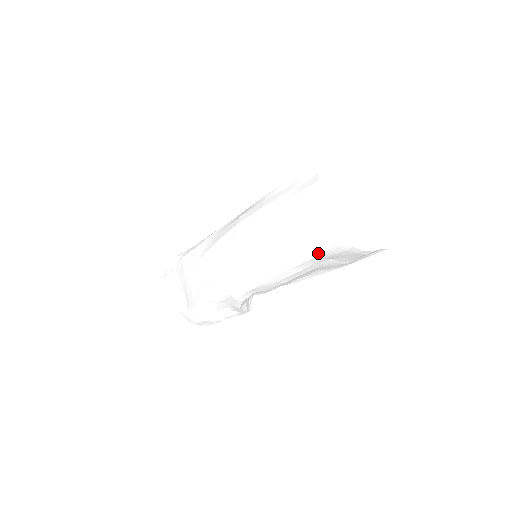
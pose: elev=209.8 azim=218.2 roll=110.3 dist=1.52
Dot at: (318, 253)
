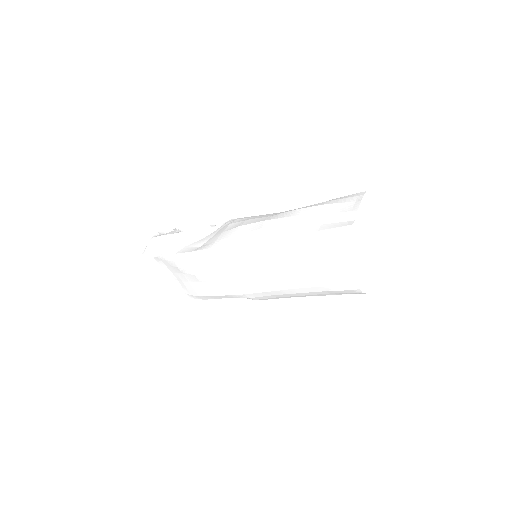
Dot at: occluded
